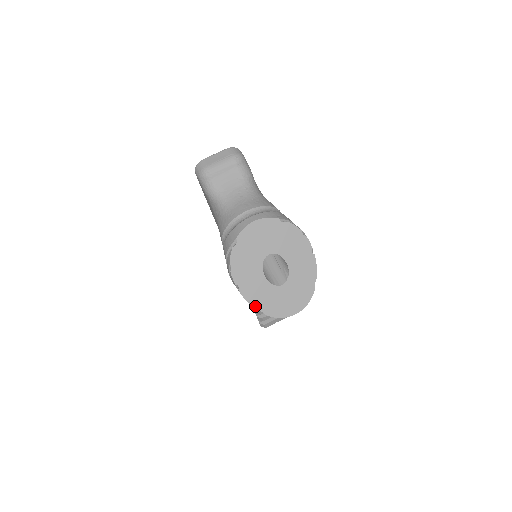
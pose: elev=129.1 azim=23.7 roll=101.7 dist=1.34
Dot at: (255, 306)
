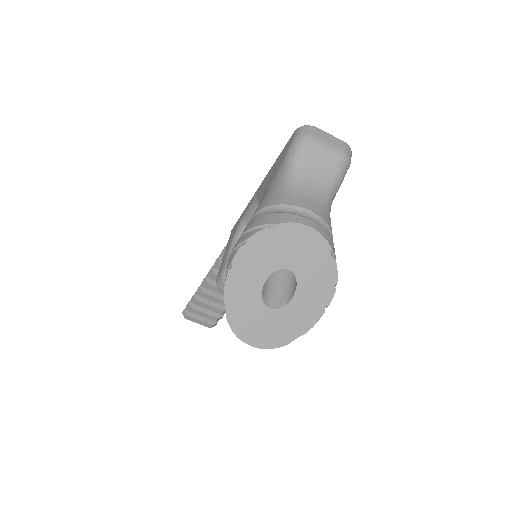
Dot at: (226, 301)
